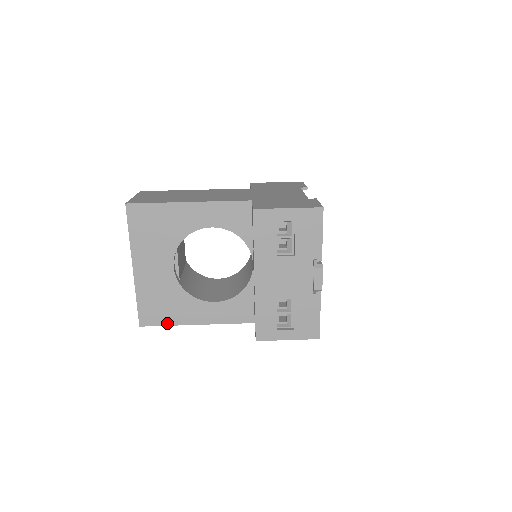
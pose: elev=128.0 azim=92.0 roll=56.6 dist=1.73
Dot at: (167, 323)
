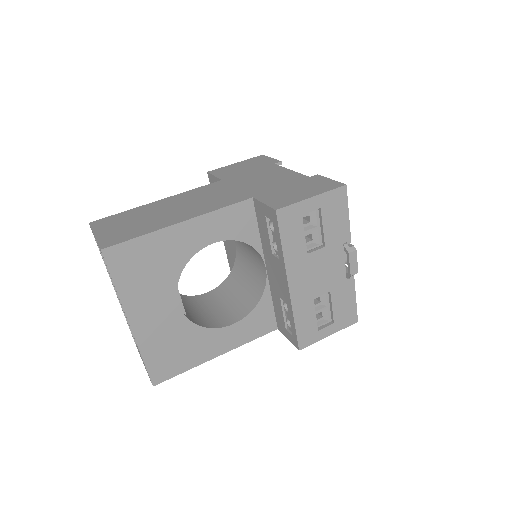
Dot at: (184, 369)
